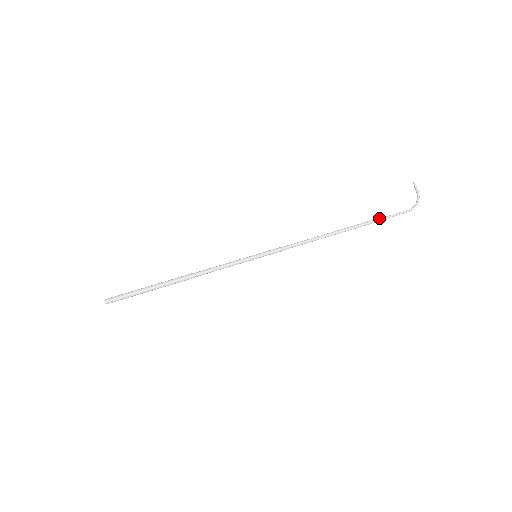
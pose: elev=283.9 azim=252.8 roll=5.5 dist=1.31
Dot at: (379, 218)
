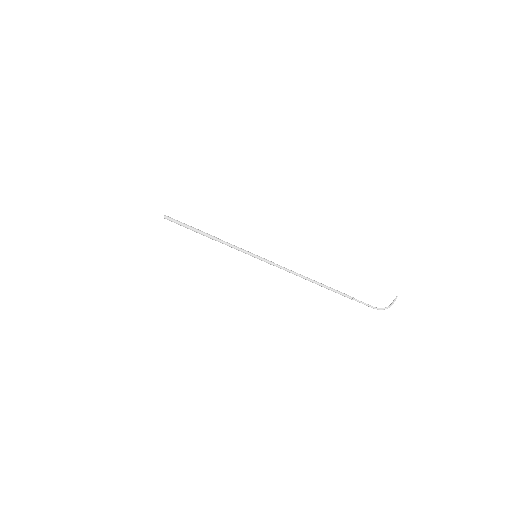
Dot at: occluded
